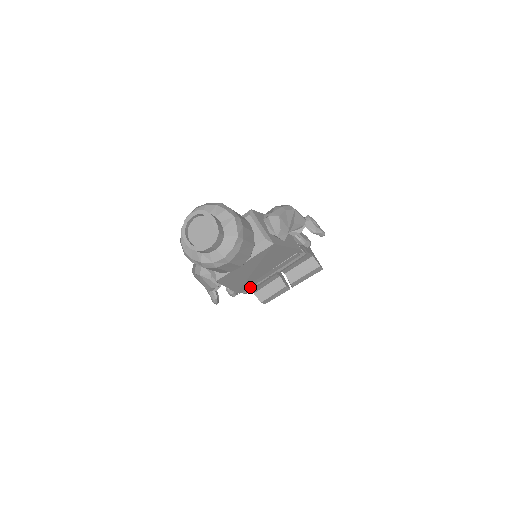
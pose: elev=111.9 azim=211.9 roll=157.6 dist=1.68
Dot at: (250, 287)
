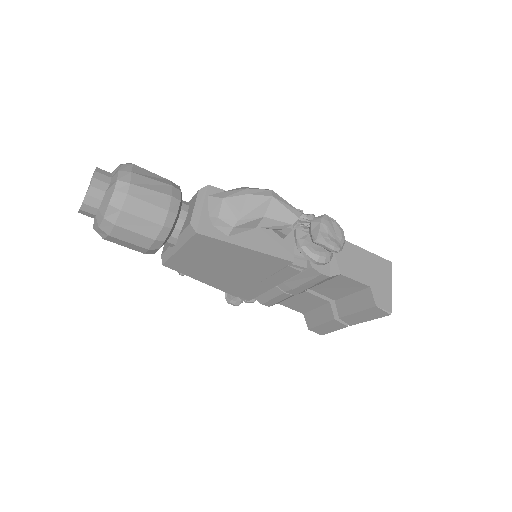
Dot at: (256, 296)
